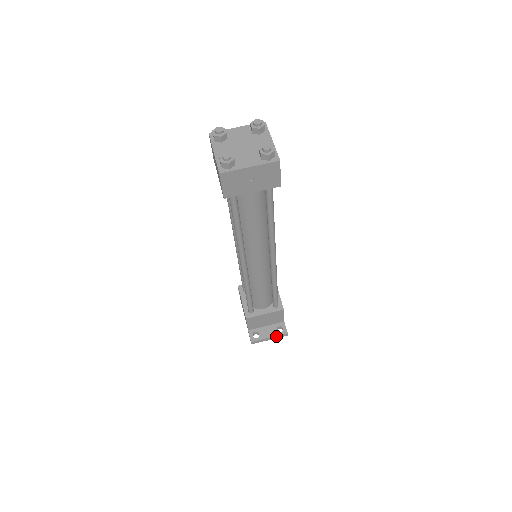
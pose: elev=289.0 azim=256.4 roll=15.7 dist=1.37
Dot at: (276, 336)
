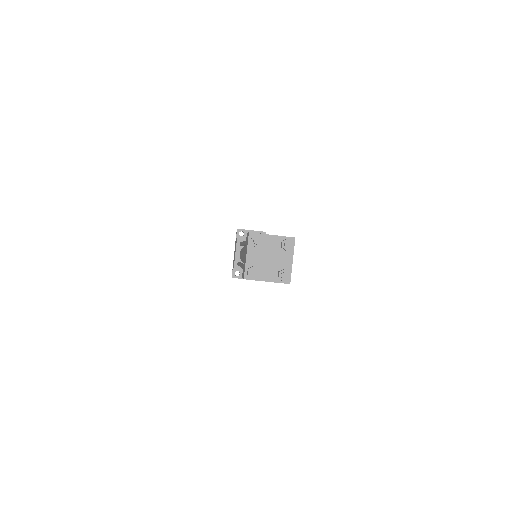
Dot at: occluded
